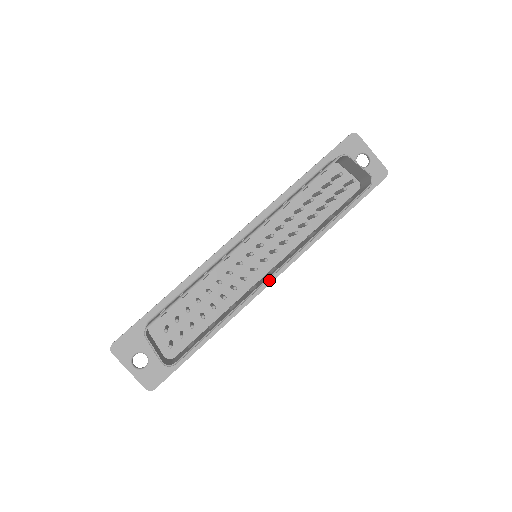
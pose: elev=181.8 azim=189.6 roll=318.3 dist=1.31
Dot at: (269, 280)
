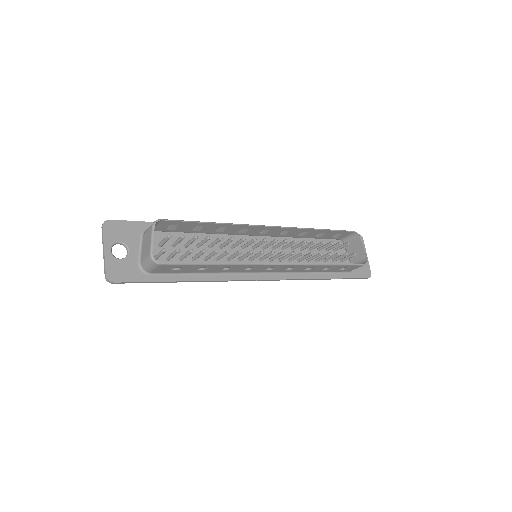
Dot at: (258, 277)
